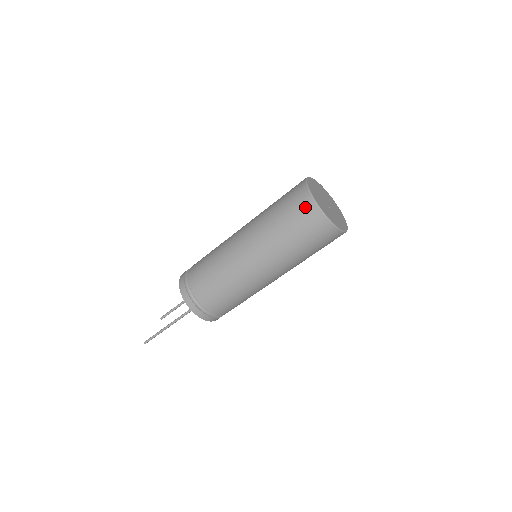
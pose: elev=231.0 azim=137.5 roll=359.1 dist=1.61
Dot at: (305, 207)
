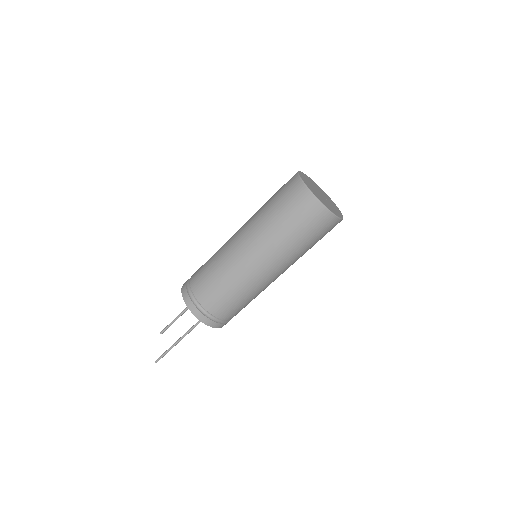
Dot at: (313, 211)
